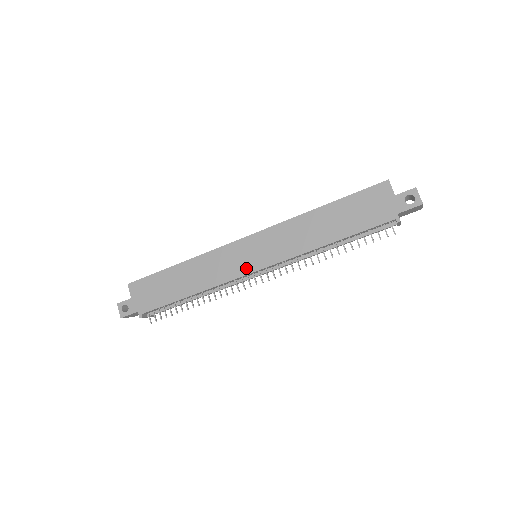
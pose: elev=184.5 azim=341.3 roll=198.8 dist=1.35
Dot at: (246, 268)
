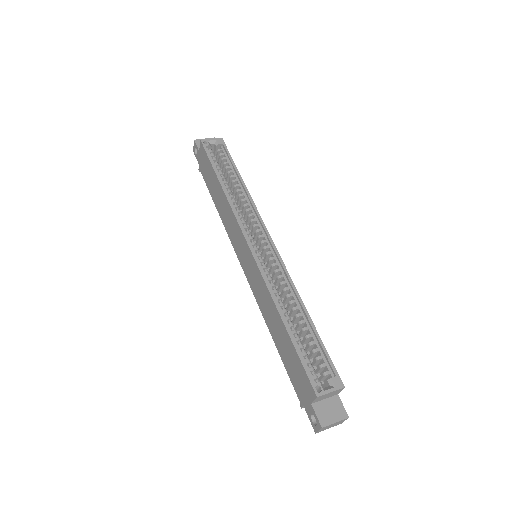
Dot at: (239, 256)
